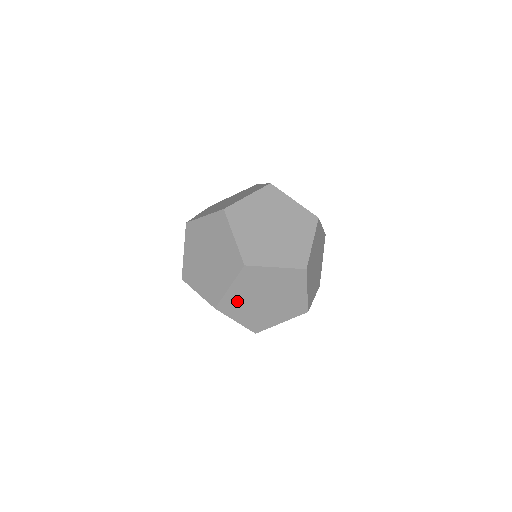
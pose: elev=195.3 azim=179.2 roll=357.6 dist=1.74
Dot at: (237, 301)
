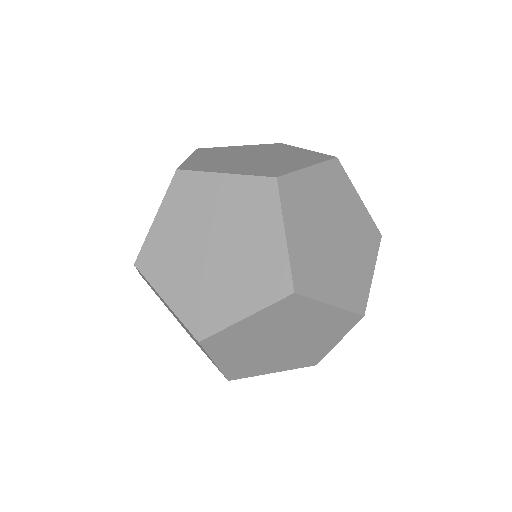
Dot at: (309, 259)
